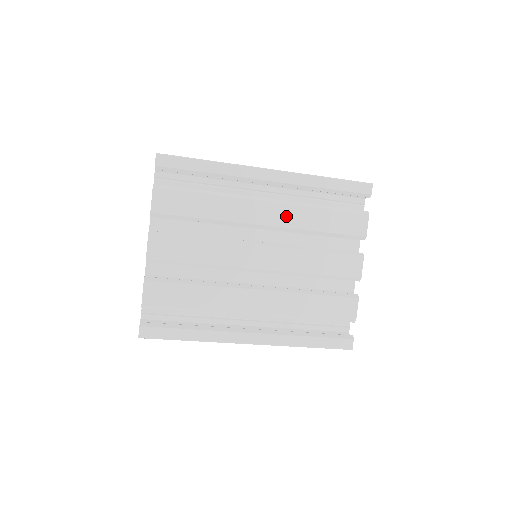
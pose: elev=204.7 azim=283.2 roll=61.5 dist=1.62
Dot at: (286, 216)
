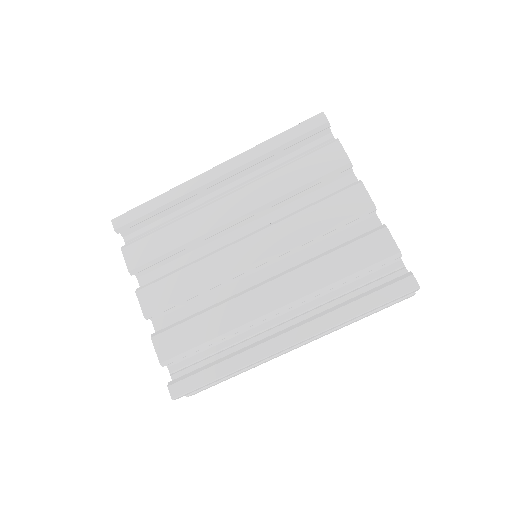
Dot at: (253, 197)
